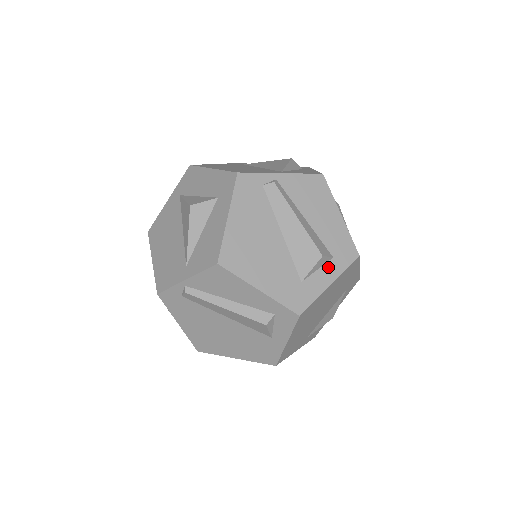
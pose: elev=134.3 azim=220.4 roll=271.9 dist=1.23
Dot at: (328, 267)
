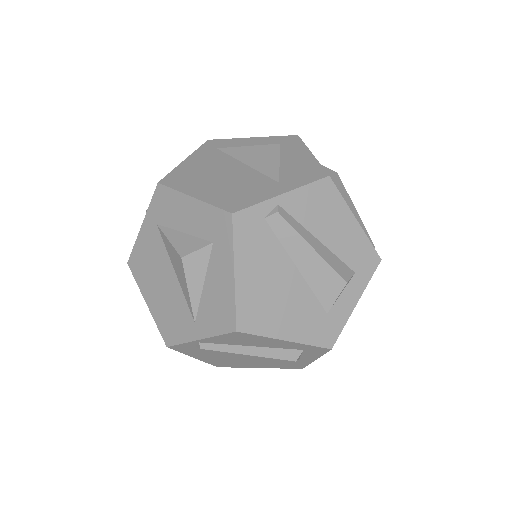
Dot at: (351, 286)
